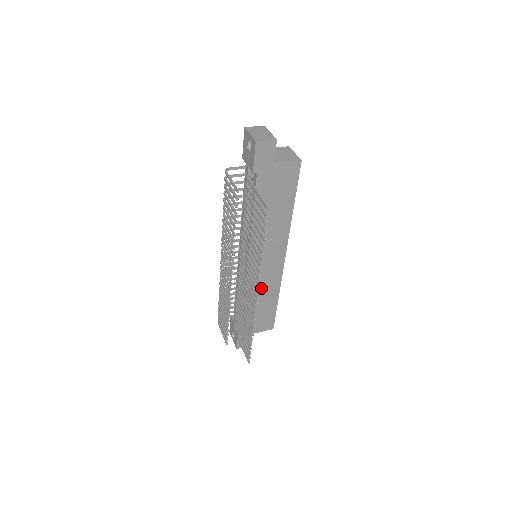
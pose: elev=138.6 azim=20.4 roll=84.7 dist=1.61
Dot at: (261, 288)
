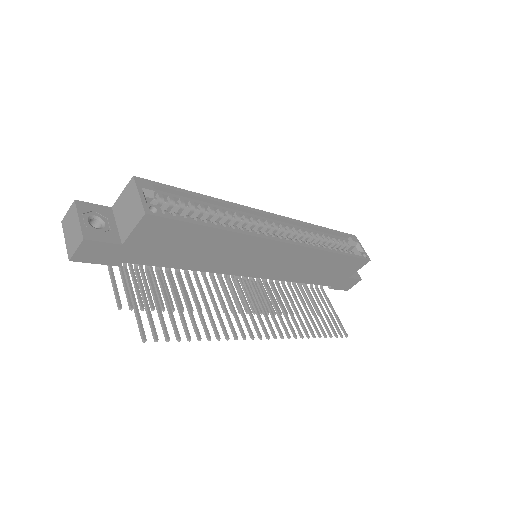
Dot at: (299, 267)
